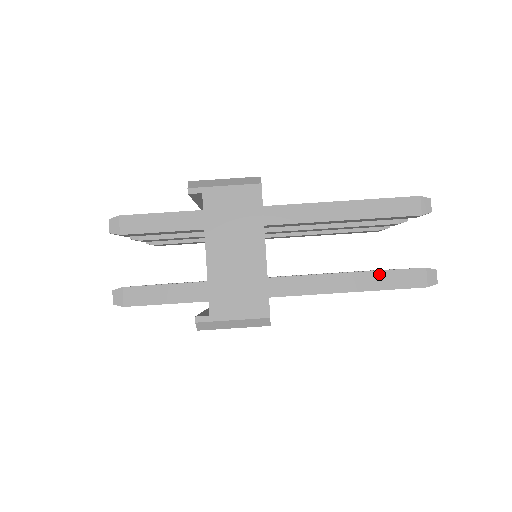
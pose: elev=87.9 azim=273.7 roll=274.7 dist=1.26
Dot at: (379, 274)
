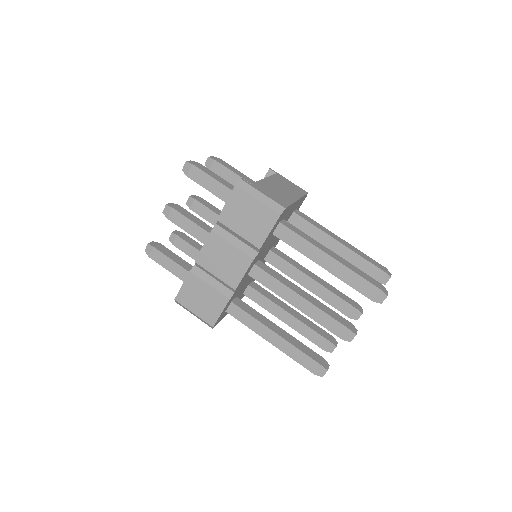
Dot at: (352, 265)
